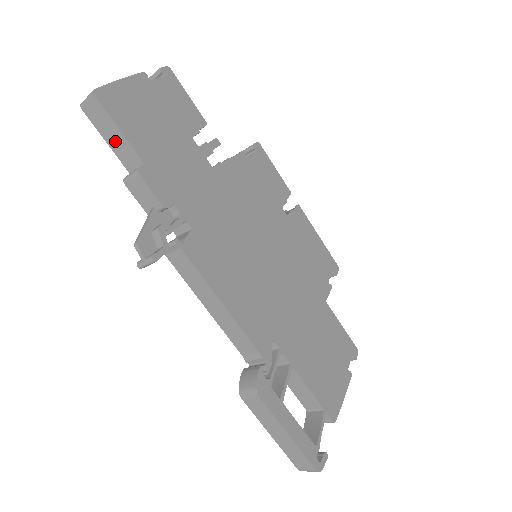
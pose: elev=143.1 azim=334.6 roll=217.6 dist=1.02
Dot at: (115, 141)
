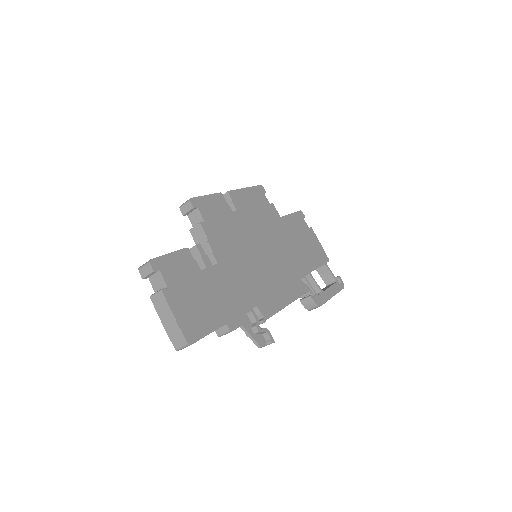
Dot at: occluded
